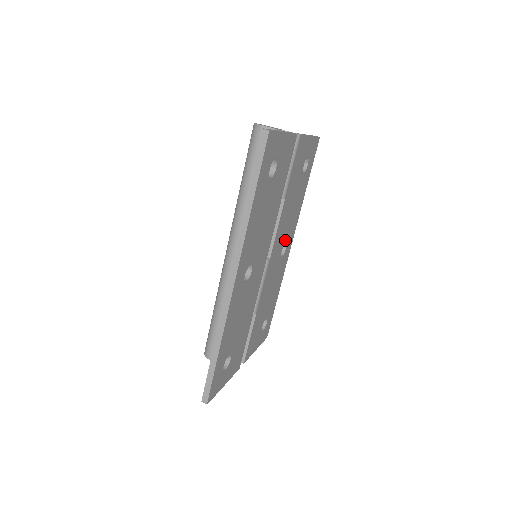
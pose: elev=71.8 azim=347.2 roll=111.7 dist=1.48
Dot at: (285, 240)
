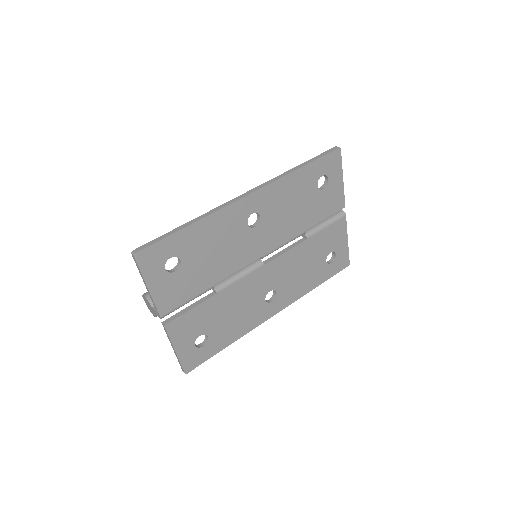
Dot at: (278, 289)
